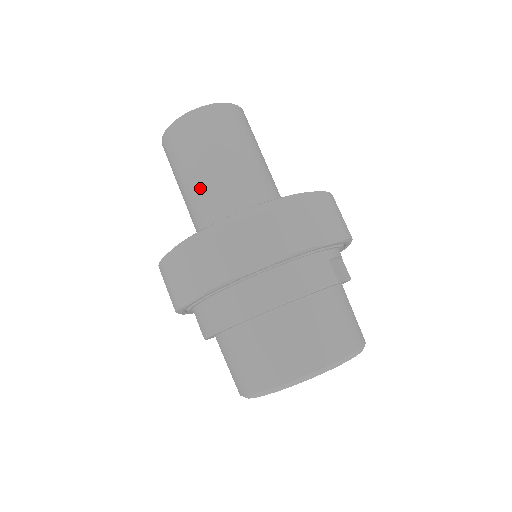
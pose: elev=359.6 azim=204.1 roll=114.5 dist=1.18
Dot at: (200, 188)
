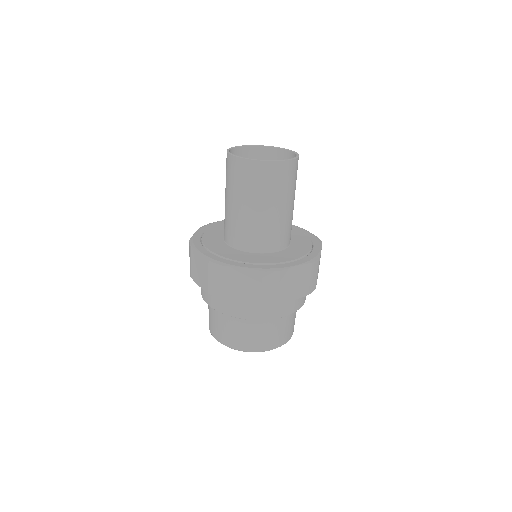
Dot at: occluded
